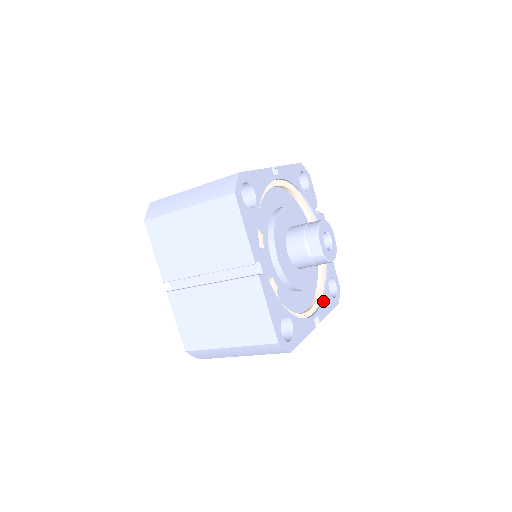
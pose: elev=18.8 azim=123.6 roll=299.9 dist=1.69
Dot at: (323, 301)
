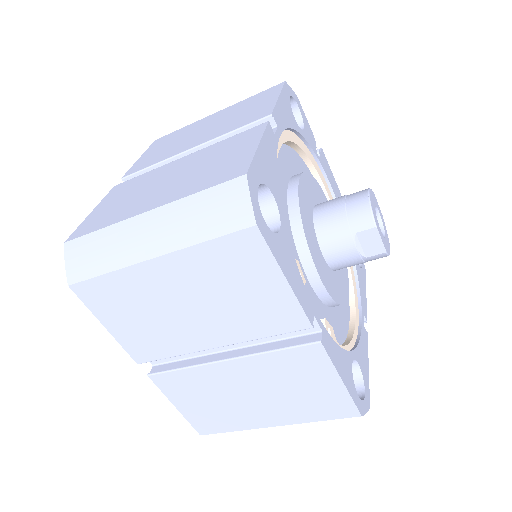
Dot at: (359, 286)
